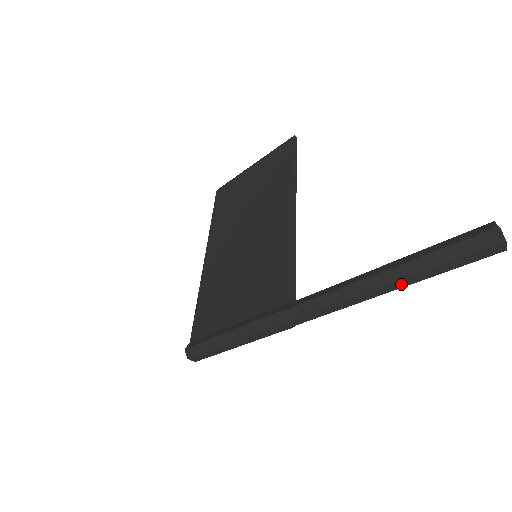
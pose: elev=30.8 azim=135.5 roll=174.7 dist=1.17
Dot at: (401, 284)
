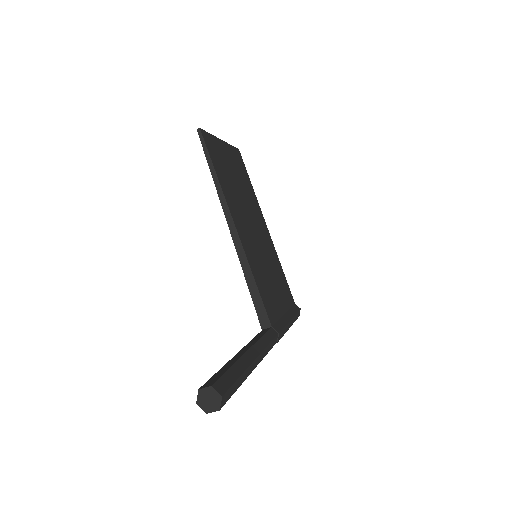
Dot at: occluded
